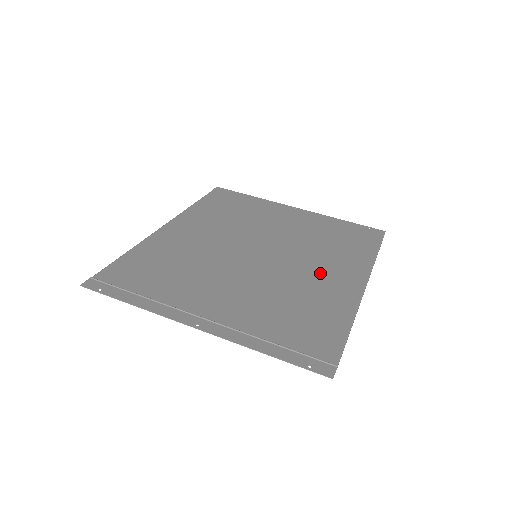
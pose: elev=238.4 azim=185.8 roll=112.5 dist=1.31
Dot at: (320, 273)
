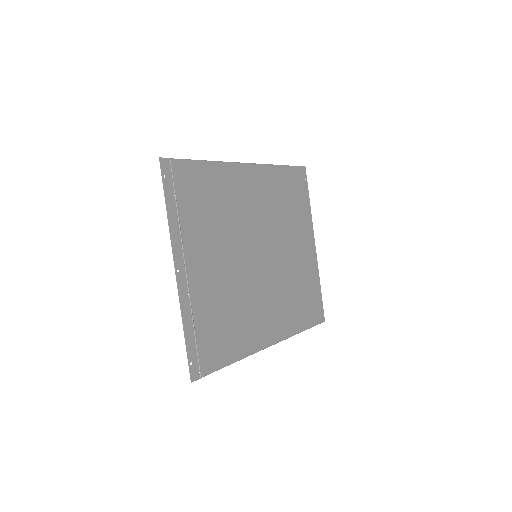
Dot at: (265, 310)
